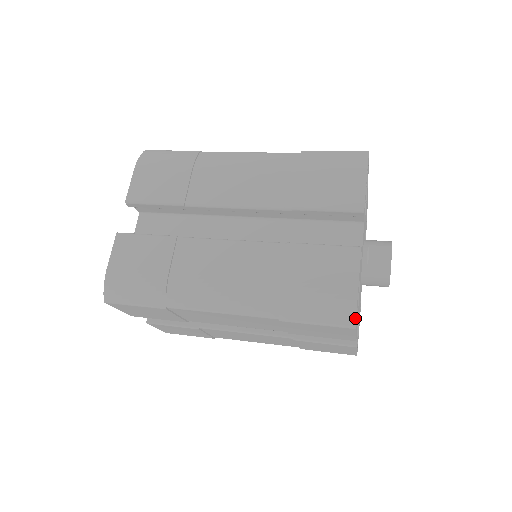
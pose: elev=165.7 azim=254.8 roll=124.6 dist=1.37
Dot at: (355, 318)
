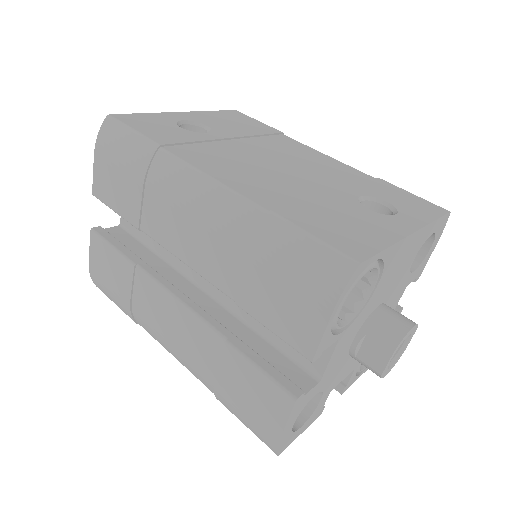
Dot at: (276, 452)
